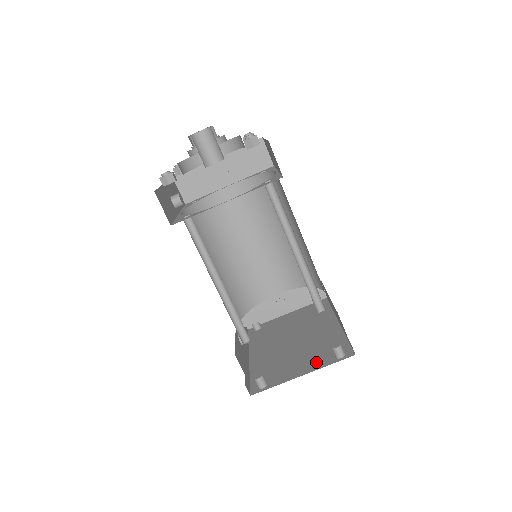
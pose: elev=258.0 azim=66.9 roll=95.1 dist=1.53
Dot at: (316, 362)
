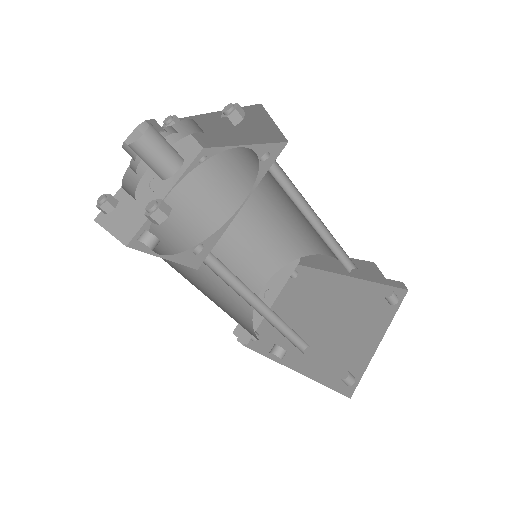
Dot at: (377, 322)
